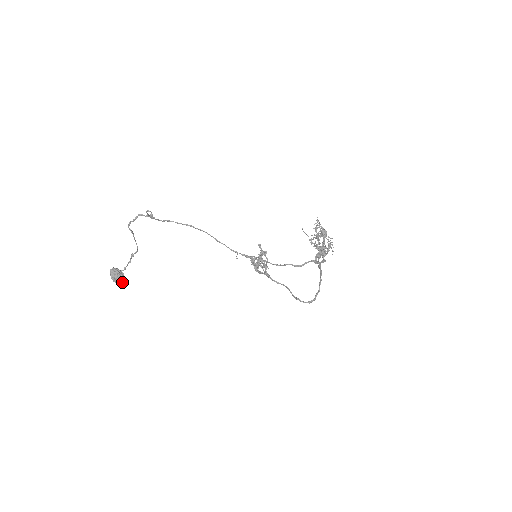
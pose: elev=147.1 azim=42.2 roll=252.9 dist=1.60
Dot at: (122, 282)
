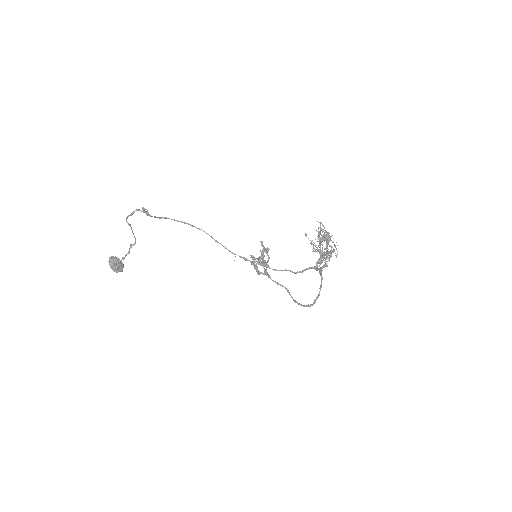
Dot at: (121, 271)
